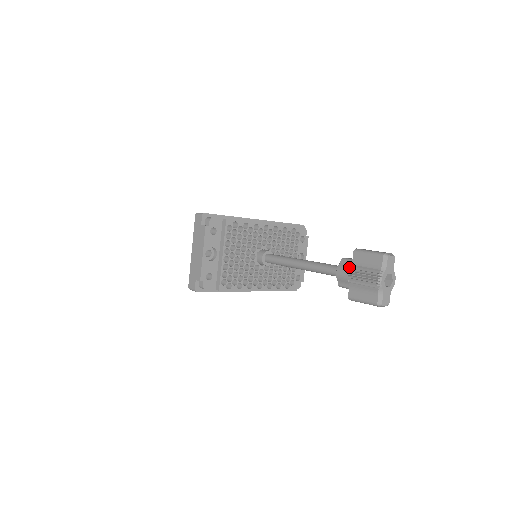
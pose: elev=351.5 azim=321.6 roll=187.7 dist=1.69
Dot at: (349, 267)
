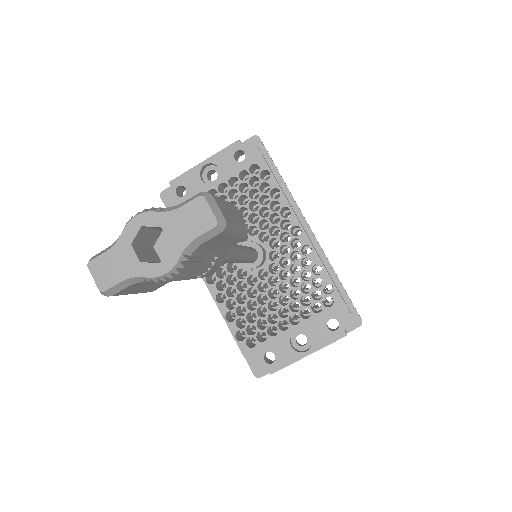
Dot at: occluded
